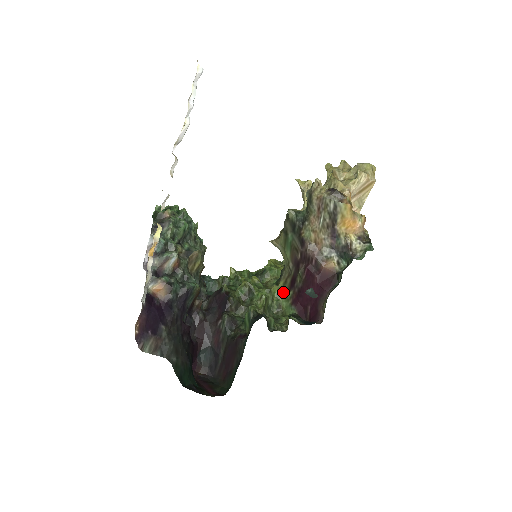
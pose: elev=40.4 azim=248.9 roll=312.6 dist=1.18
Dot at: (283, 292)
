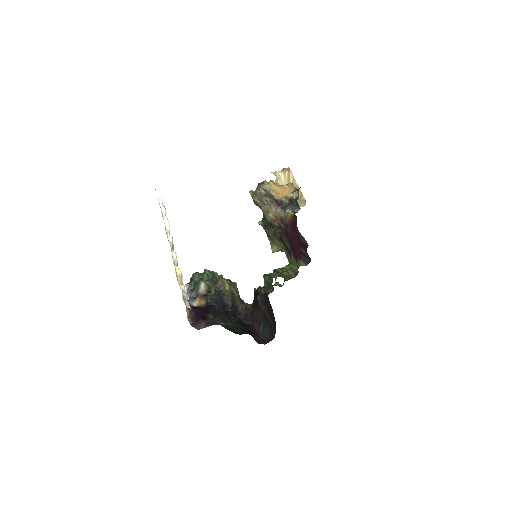
Dot at: occluded
